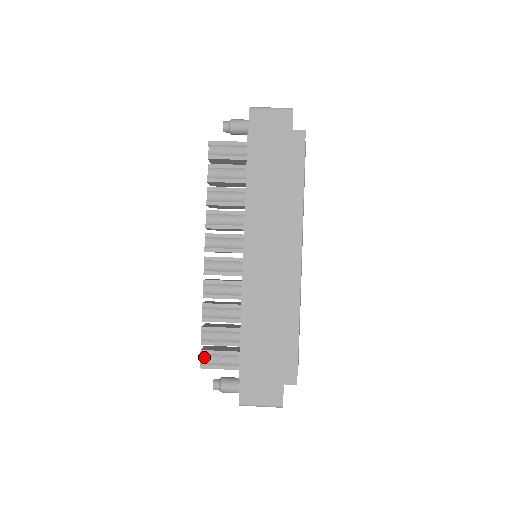
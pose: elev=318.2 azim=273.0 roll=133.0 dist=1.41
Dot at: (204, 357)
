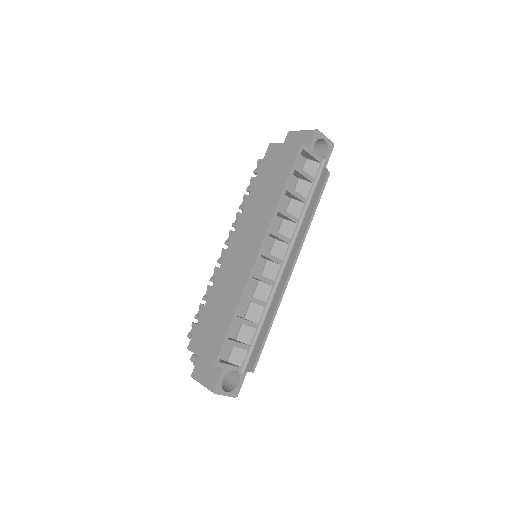
Dot at: (193, 329)
